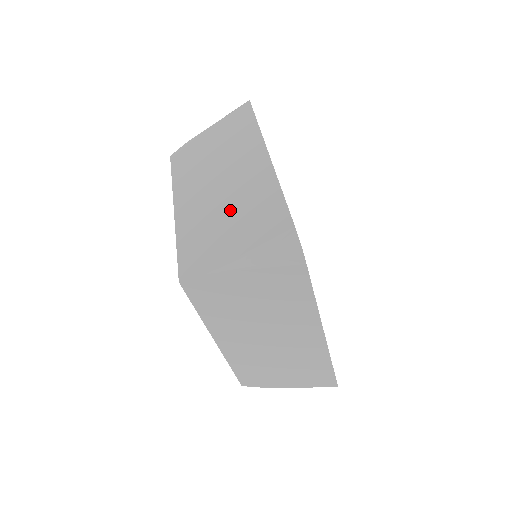
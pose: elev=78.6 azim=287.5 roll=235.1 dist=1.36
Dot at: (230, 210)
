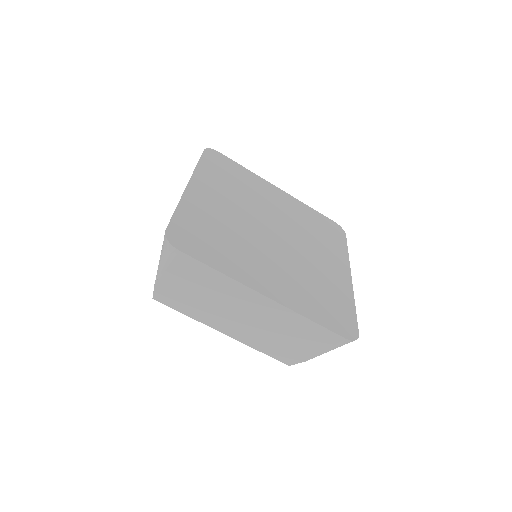
Dot at: (280, 333)
